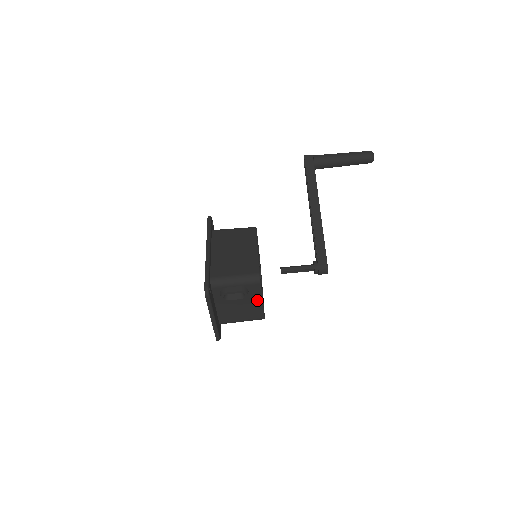
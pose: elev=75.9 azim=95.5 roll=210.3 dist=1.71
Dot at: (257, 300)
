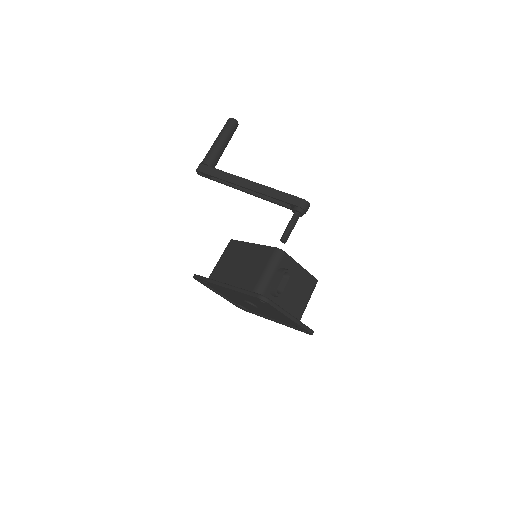
Dot at: (298, 270)
